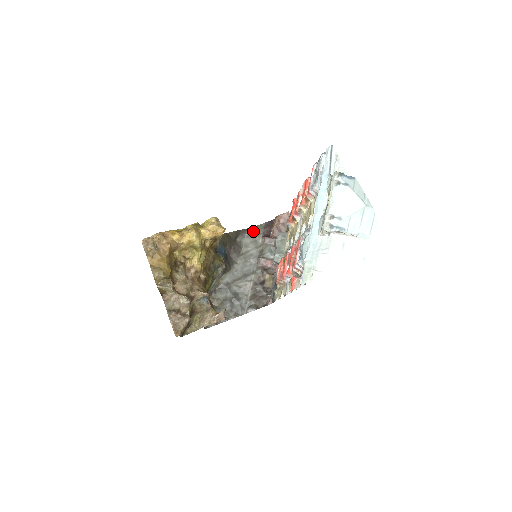
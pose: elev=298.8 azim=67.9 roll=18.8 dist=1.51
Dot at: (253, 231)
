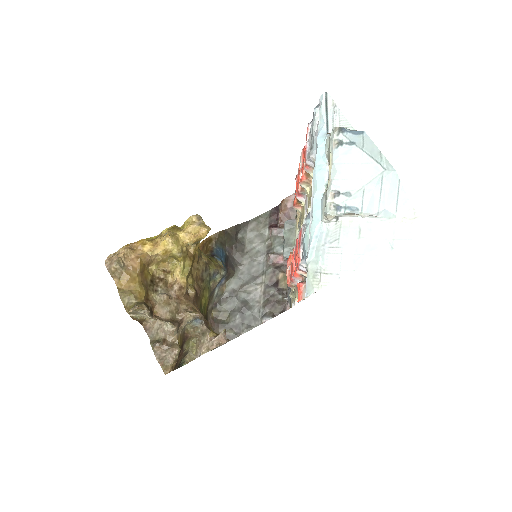
Dot at: (256, 222)
